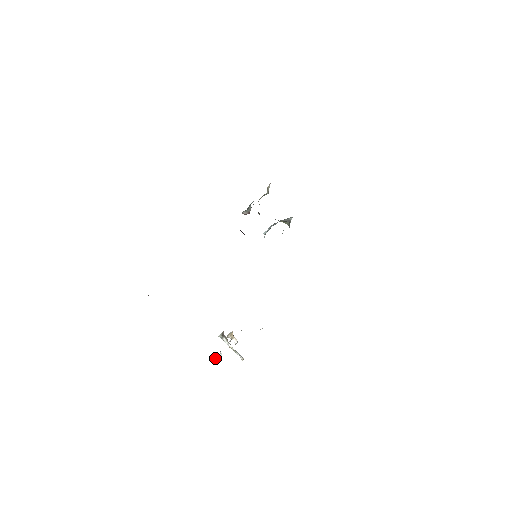
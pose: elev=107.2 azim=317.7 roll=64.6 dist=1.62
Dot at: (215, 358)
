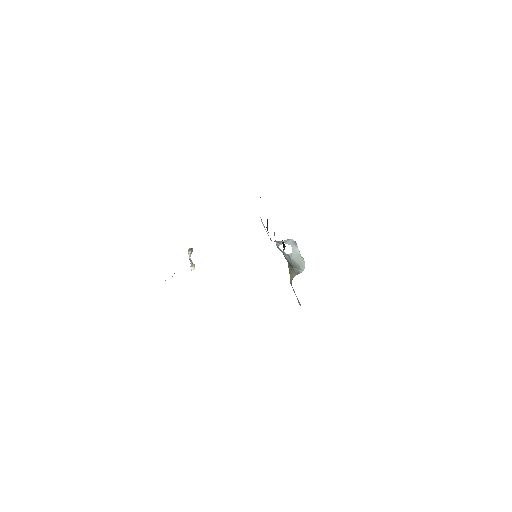
Dot at: (165, 280)
